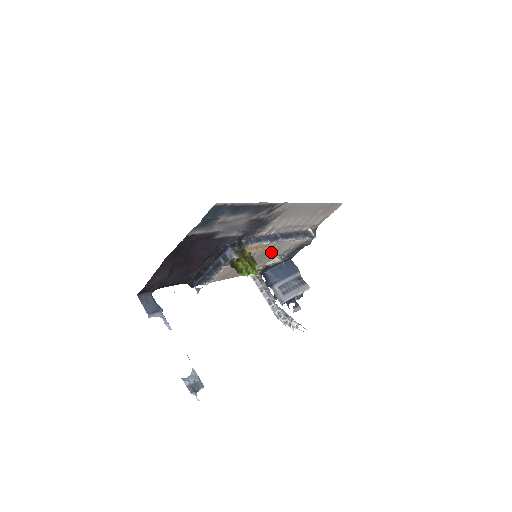
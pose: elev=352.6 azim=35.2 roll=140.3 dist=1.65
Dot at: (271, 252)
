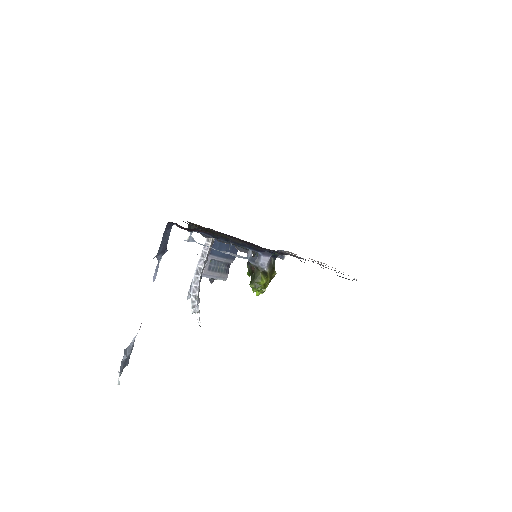
Dot at: occluded
